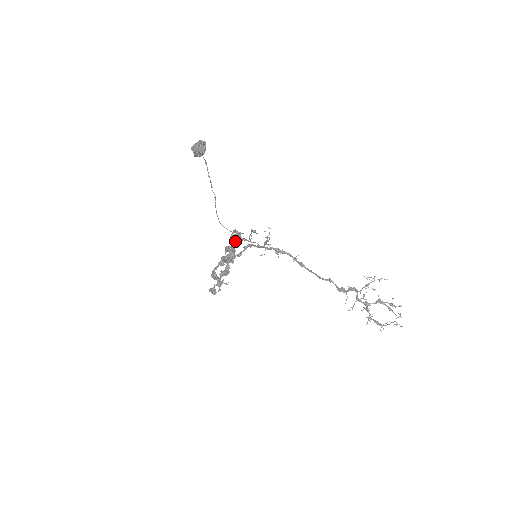
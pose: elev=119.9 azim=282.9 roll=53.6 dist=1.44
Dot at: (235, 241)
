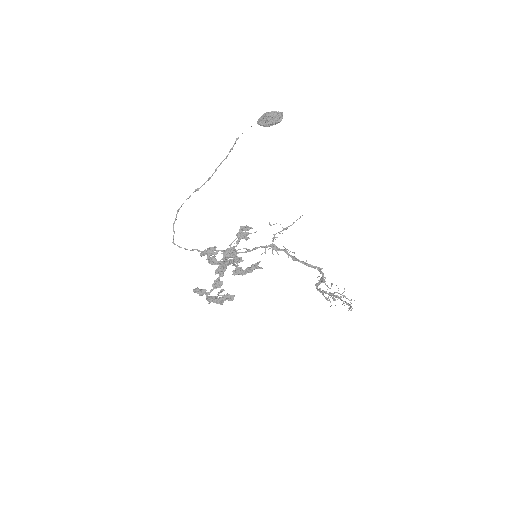
Dot at: (208, 256)
